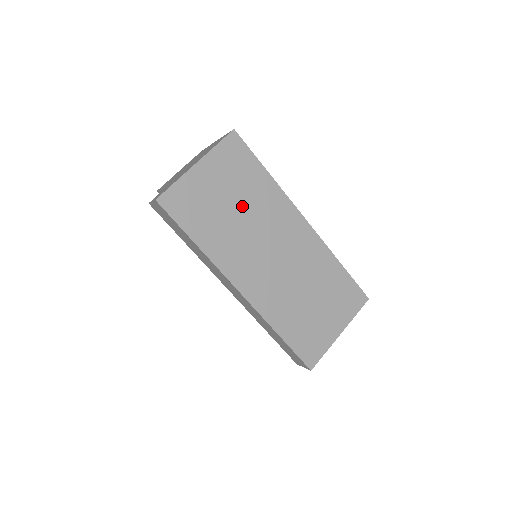
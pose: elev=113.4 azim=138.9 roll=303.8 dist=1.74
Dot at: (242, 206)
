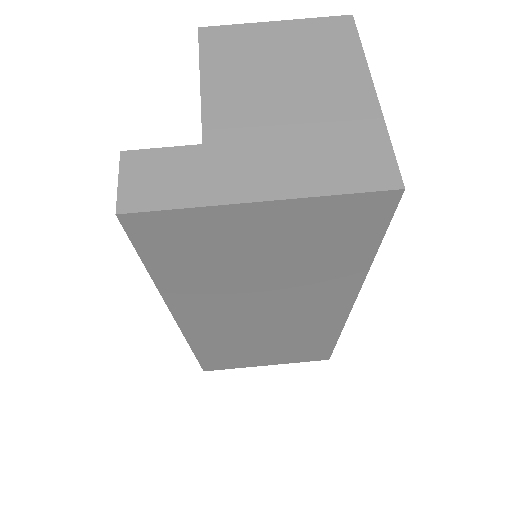
Dot at: (279, 271)
